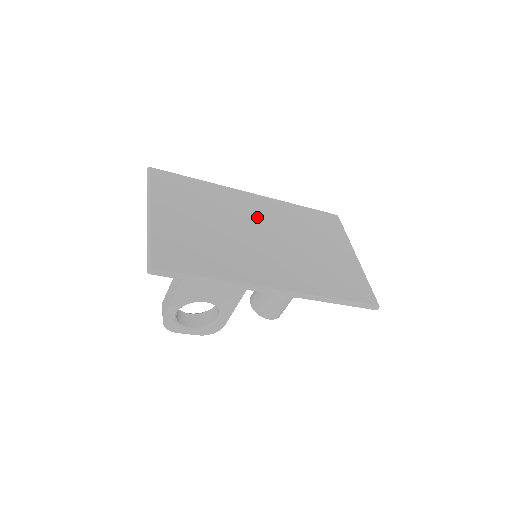
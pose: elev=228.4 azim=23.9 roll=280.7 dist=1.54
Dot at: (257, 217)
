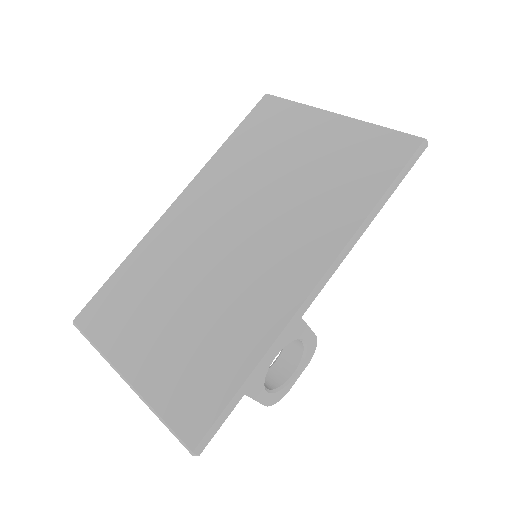
Dot at: (207, 223)
